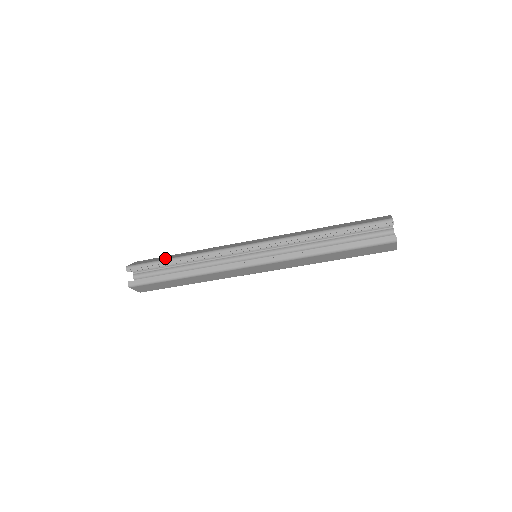
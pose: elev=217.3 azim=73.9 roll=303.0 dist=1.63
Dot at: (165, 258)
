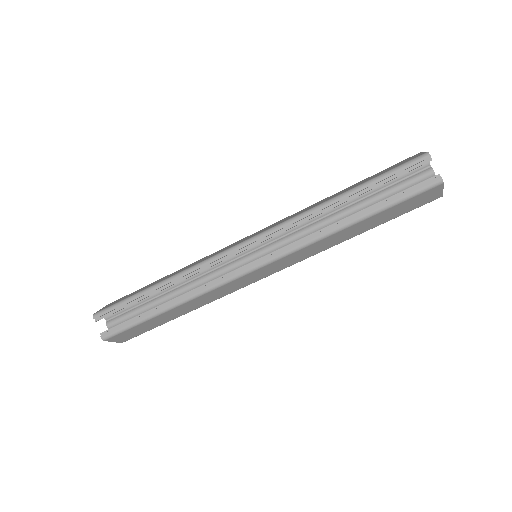
Dot at: occluded
